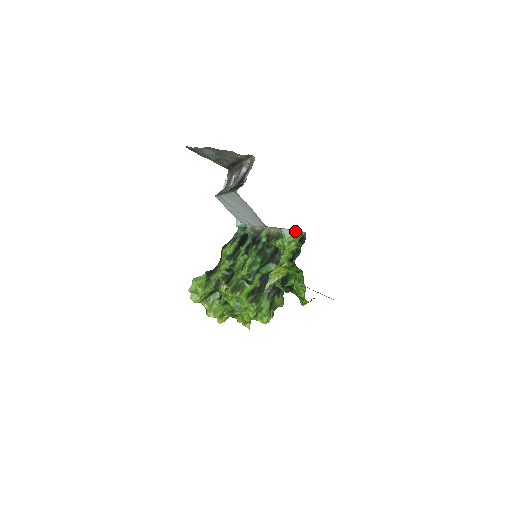
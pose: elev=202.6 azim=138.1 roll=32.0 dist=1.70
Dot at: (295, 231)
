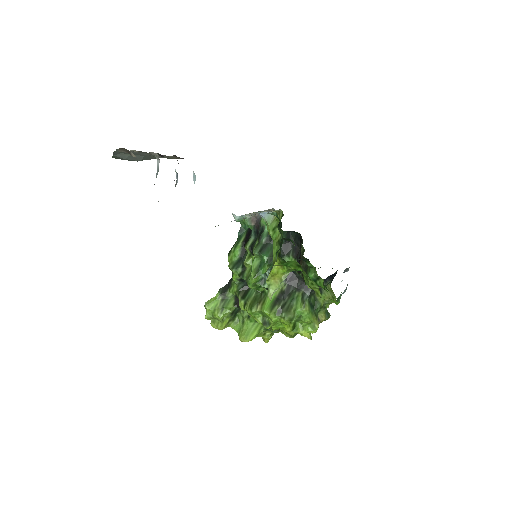
Dot at: (275, 211)
